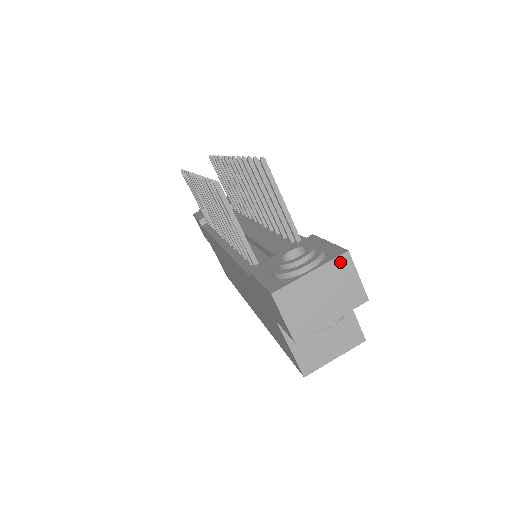
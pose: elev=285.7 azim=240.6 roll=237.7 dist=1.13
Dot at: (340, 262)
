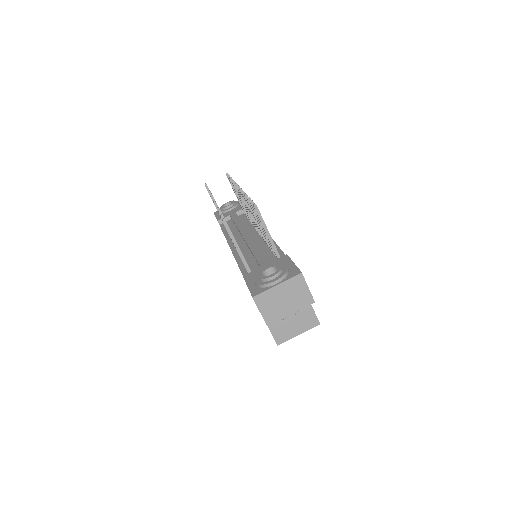
Dot at: (296, 279)
